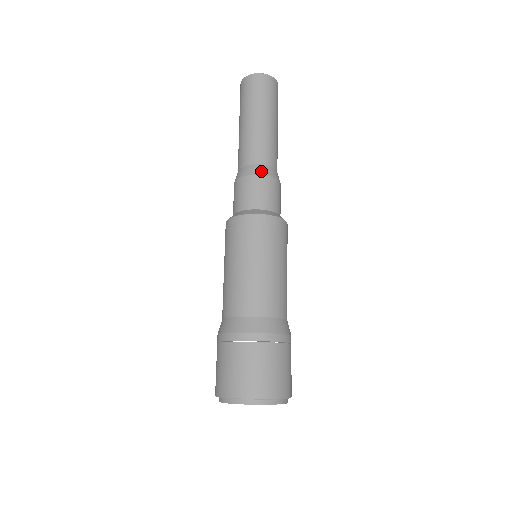
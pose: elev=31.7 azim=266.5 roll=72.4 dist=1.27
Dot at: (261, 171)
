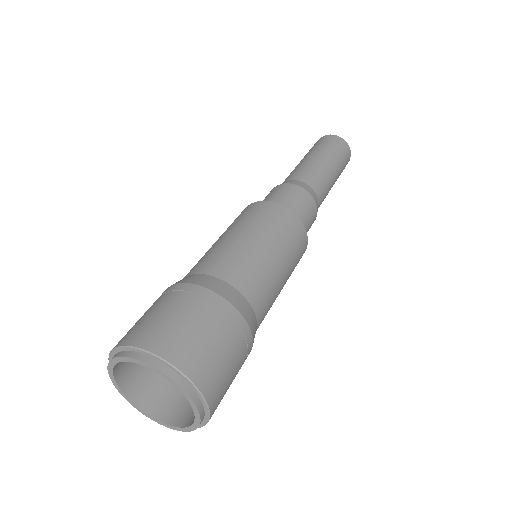
Dot at: (285, 182)
